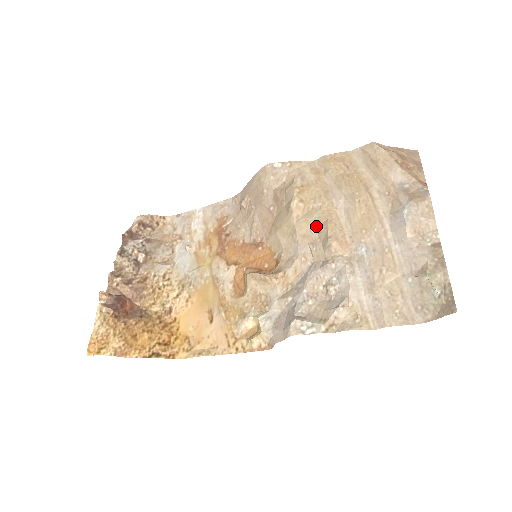
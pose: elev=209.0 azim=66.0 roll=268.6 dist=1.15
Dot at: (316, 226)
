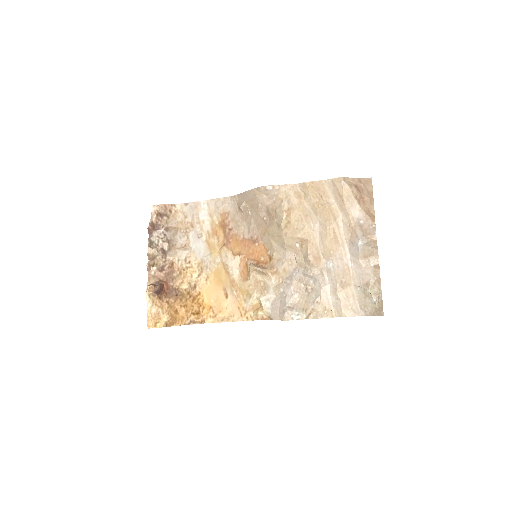
Dot at: (299, 242)
